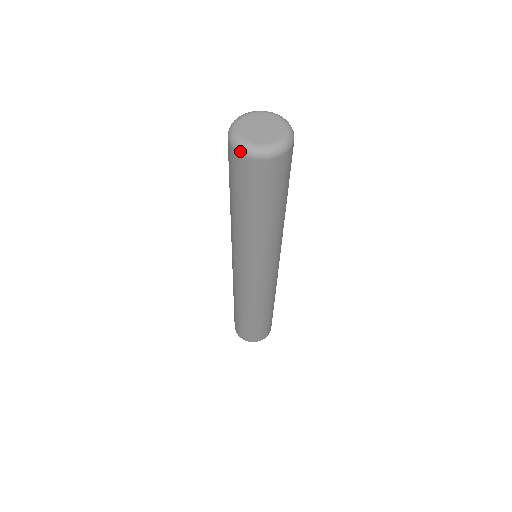
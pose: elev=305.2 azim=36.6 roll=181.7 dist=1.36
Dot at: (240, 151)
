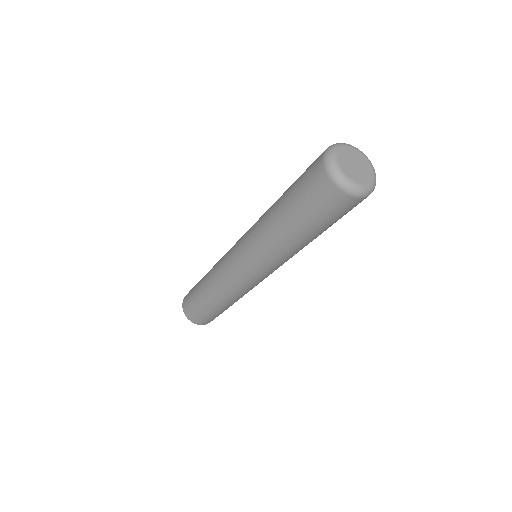
Dot at: (335, 180)
